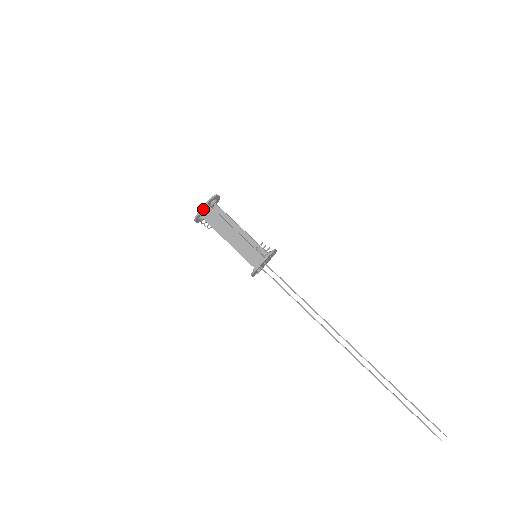
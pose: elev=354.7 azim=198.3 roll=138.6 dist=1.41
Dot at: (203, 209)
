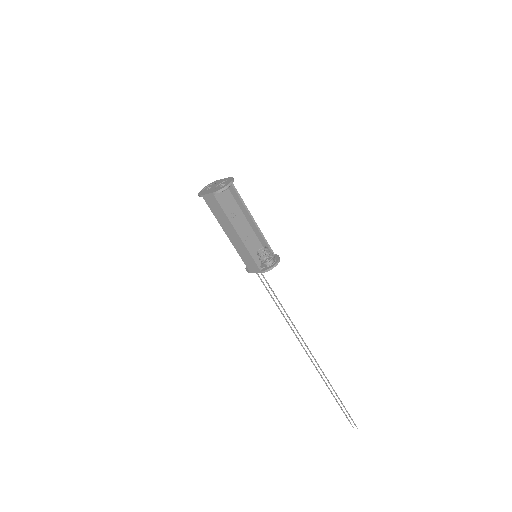
Dot at: (208, 196)
